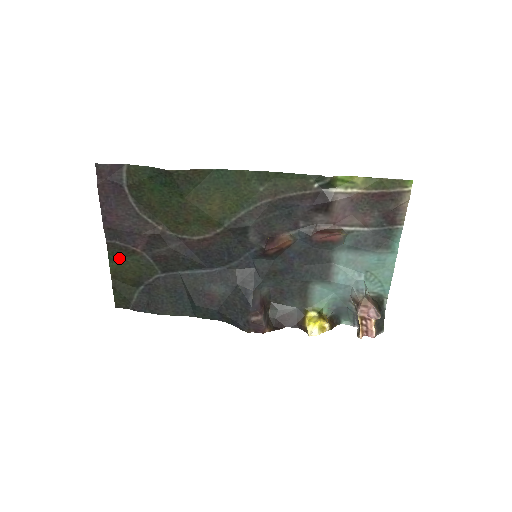
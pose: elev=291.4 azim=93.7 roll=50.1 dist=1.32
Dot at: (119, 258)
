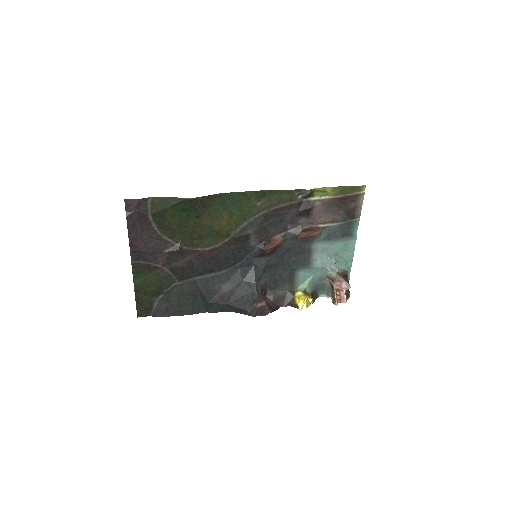
Dot at: (142, 275)
